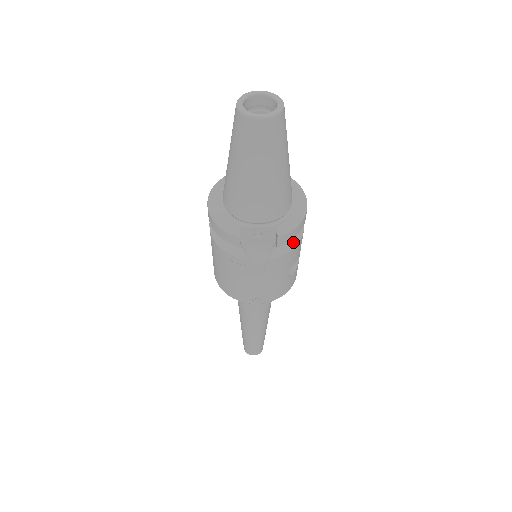
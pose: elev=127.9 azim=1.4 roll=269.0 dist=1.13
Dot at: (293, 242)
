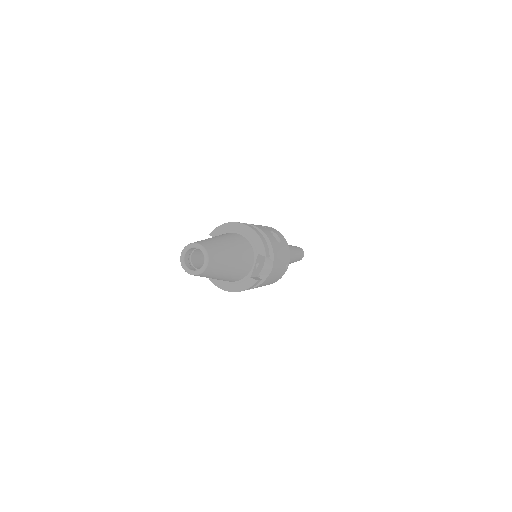
Dot at: (266, 240)
